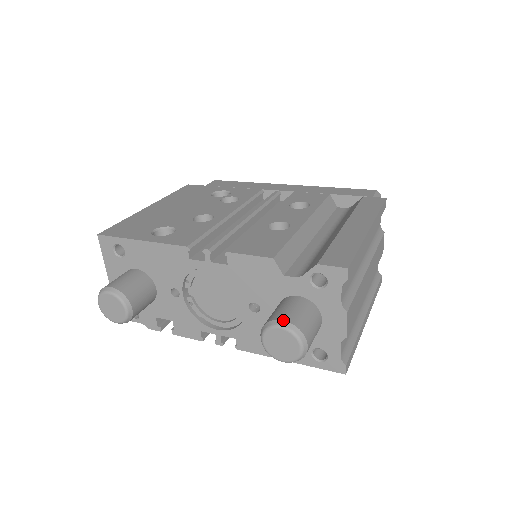
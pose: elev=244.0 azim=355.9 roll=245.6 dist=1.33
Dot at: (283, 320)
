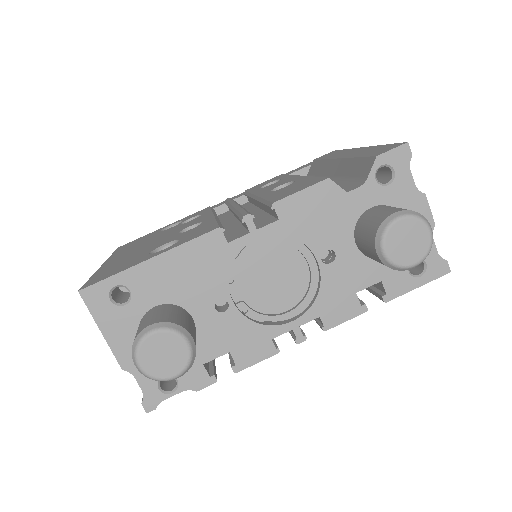
Dot at: (395, 212)
